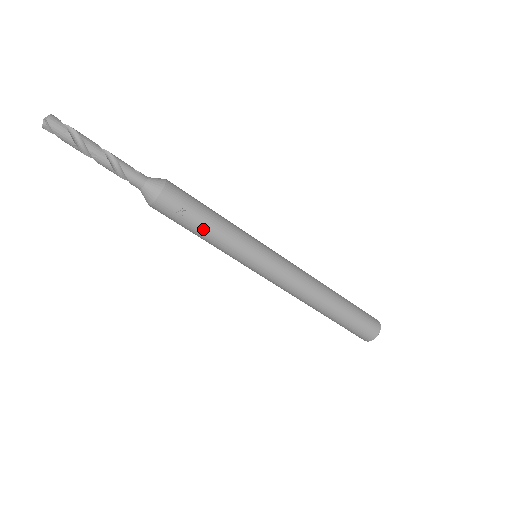
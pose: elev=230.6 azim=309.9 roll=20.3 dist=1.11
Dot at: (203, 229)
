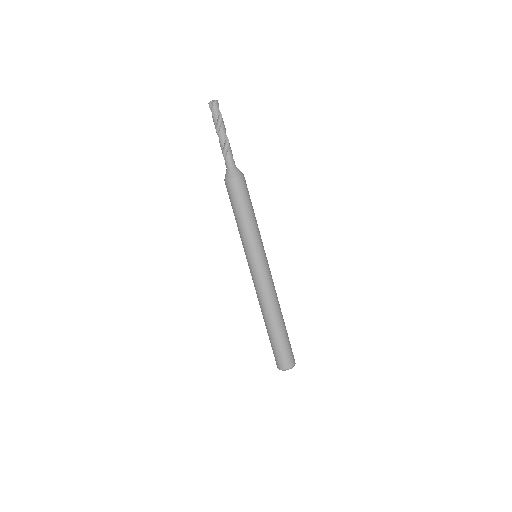
Dot at: (241, 214)
